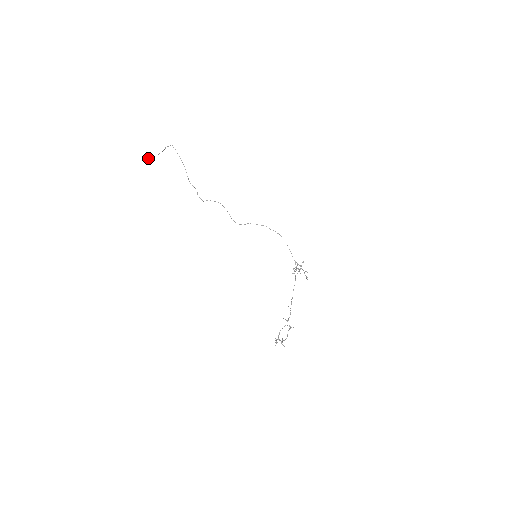
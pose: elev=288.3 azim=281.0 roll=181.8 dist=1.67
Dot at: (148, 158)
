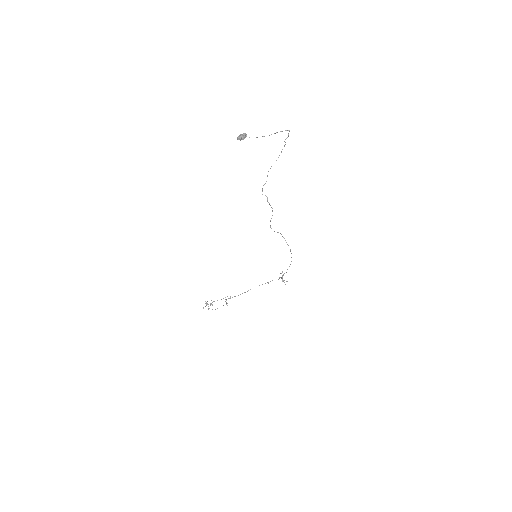
Dot at: (243, 139)
